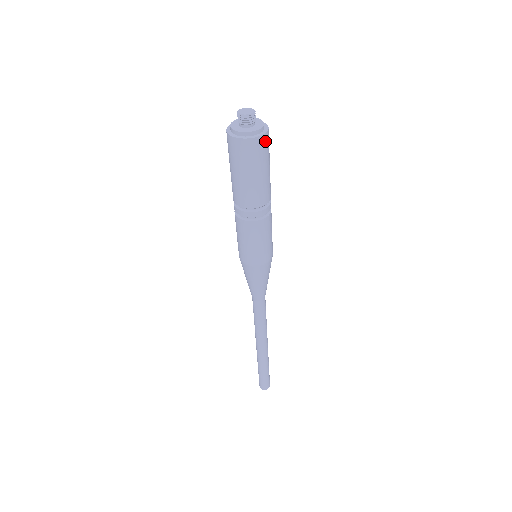
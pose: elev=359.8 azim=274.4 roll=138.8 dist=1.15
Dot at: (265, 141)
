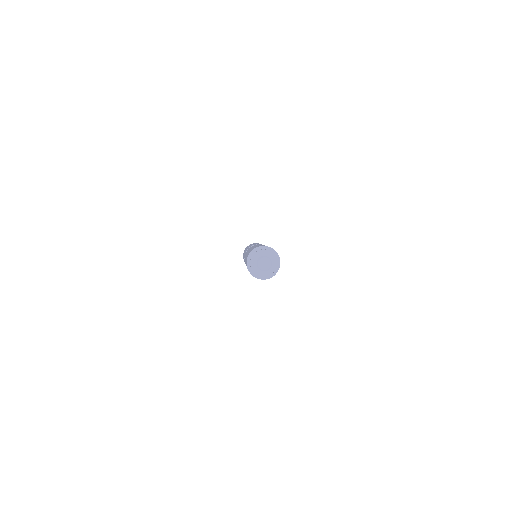
Dot at: (277, 270)
